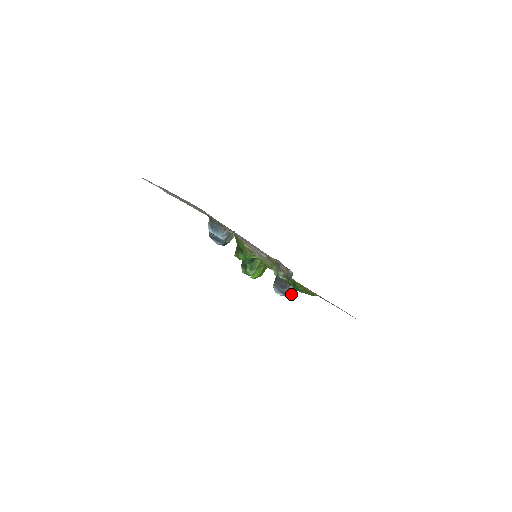
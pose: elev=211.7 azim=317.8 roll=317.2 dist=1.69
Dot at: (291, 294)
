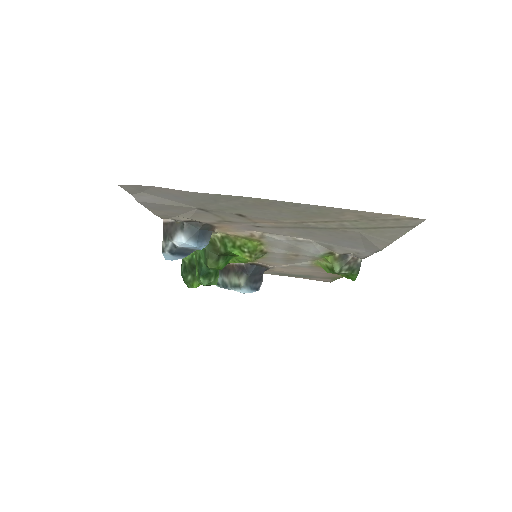
Dot at: occluded
